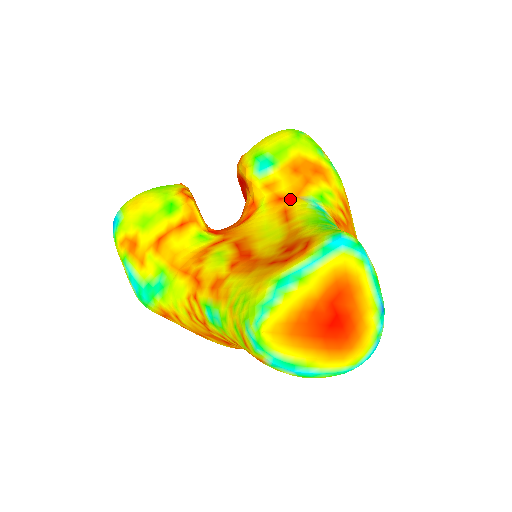
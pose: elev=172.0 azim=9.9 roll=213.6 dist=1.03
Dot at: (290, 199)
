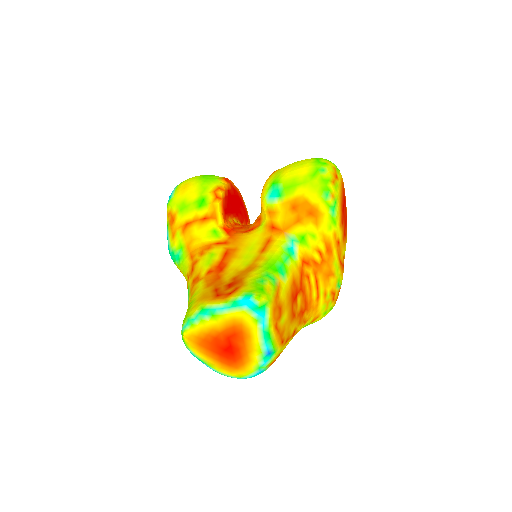
Dot at: (278, 231)
